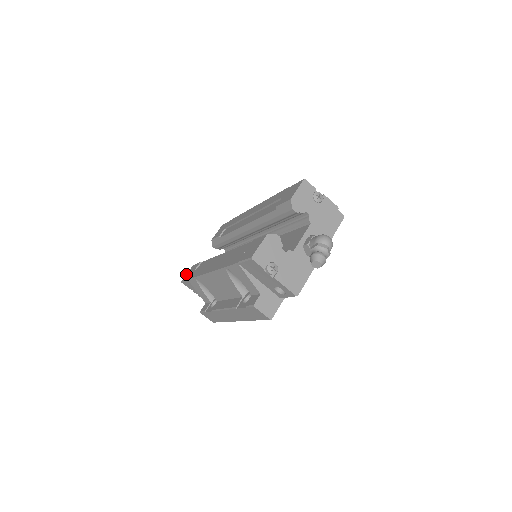
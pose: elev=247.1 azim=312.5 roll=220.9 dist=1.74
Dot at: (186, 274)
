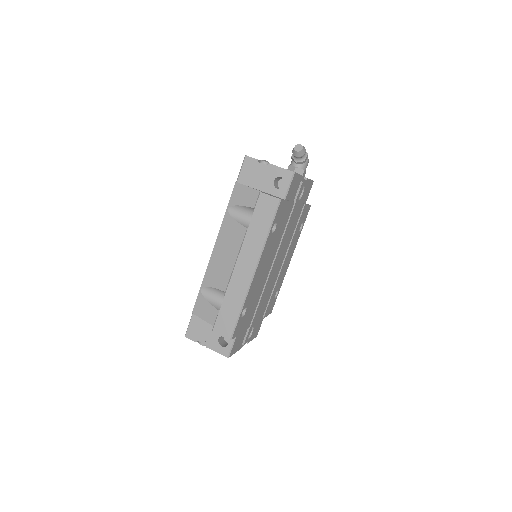
Dot at: occluded
